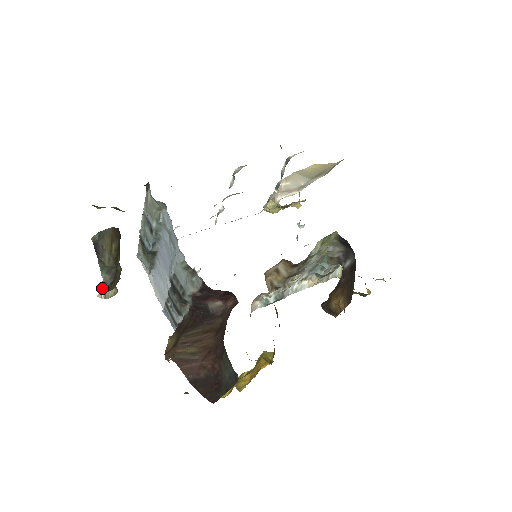
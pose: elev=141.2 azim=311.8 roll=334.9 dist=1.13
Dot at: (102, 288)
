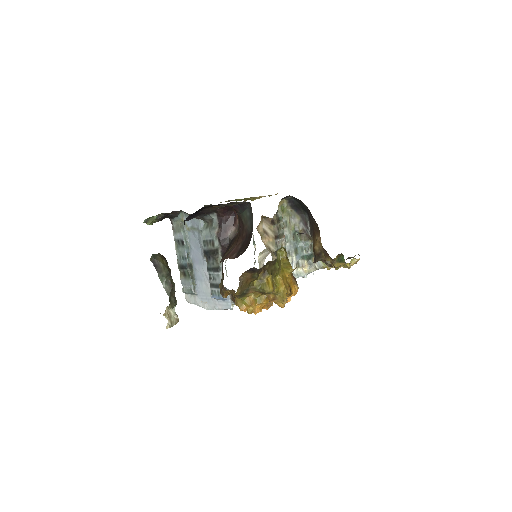
Dot at: (167, 318)
